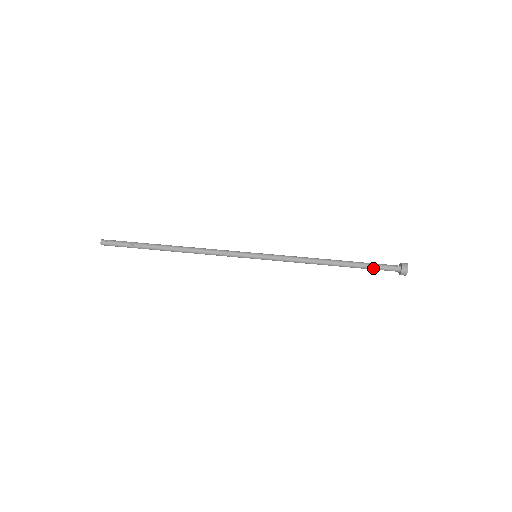
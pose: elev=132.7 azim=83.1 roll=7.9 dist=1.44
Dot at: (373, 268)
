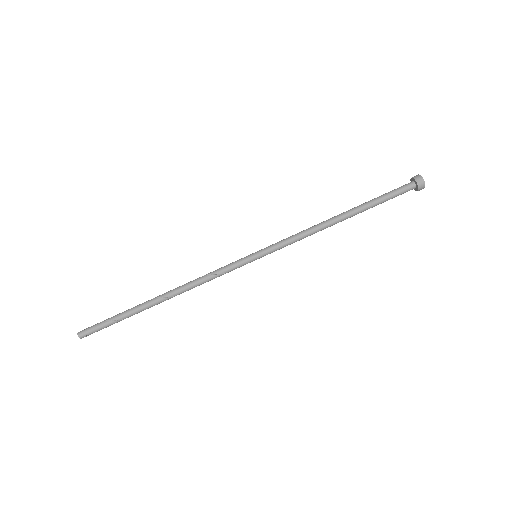
Dot at: (386, 200)
